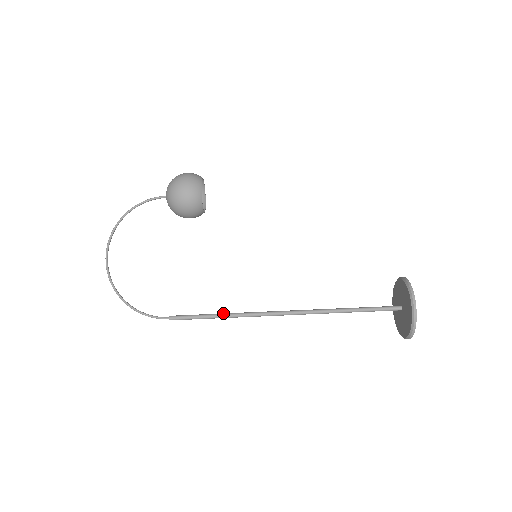
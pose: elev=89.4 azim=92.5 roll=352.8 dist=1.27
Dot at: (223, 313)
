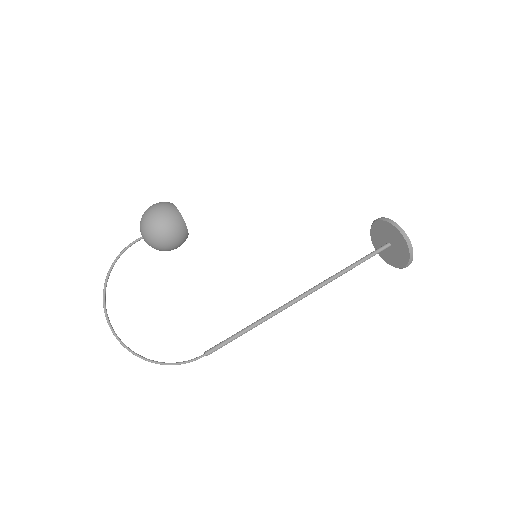
Dot at: (253, 323)
